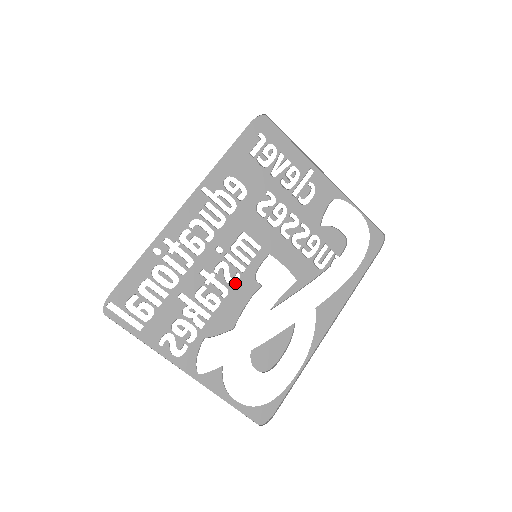
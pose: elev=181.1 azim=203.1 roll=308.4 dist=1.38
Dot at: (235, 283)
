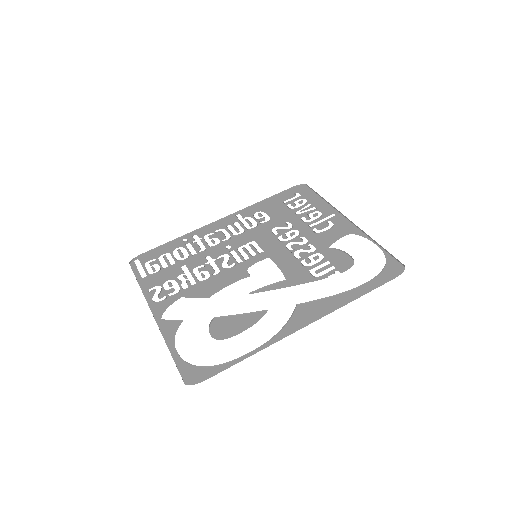
Dot at: (229, 269)
